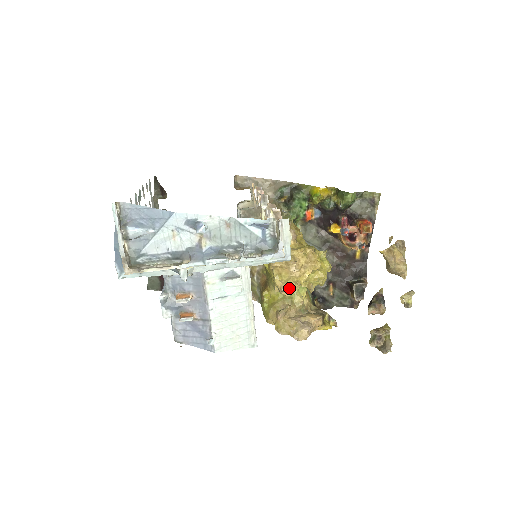
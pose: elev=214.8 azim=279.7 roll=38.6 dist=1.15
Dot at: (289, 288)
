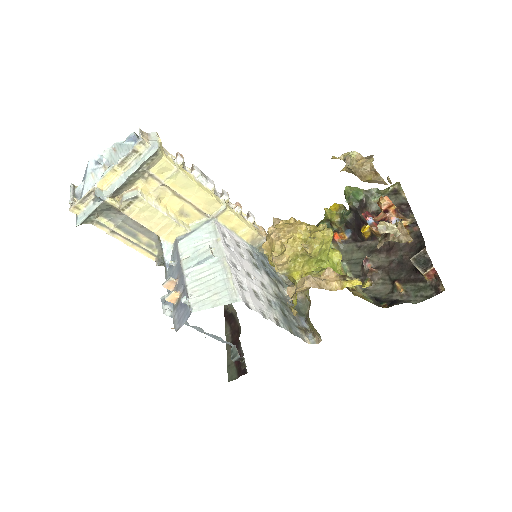
Dot at: (280, 255)
